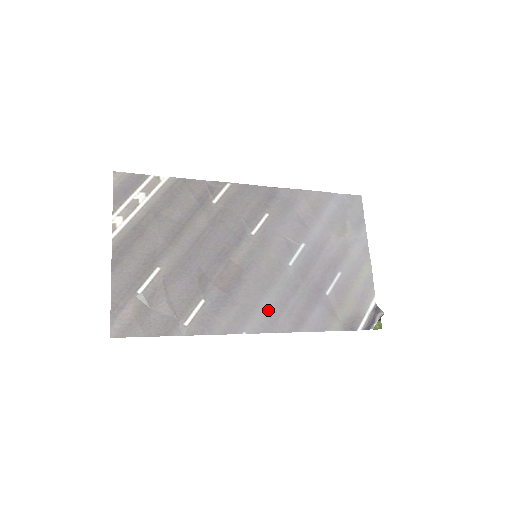
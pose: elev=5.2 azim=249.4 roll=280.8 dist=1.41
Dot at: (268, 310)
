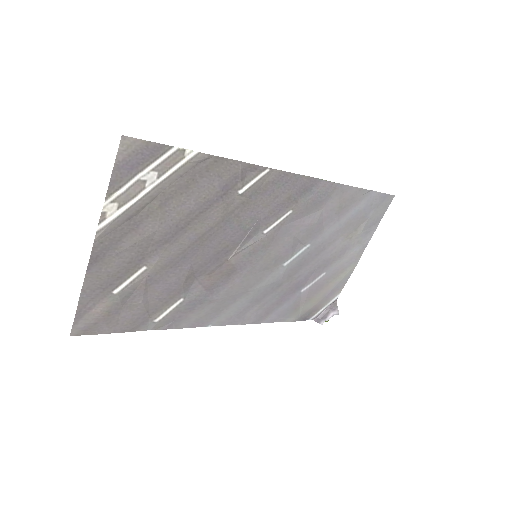
Dot at: (241, 306)
